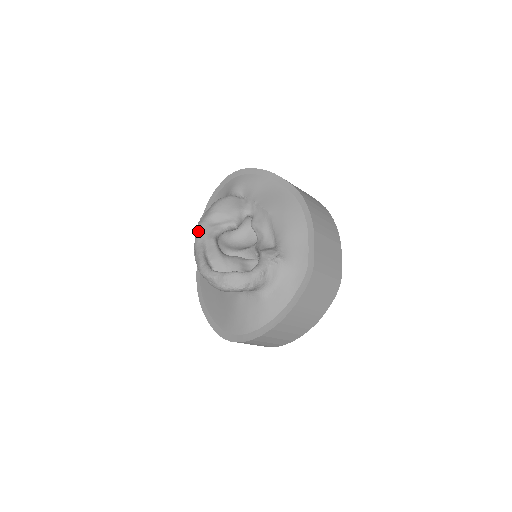
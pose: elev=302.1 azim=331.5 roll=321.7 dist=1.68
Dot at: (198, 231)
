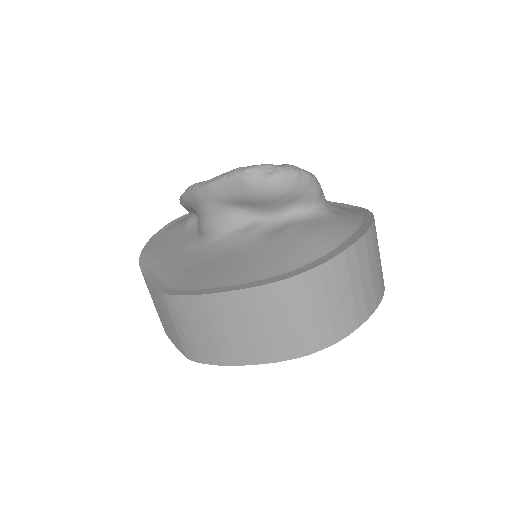
Dot at: (196, 183)
